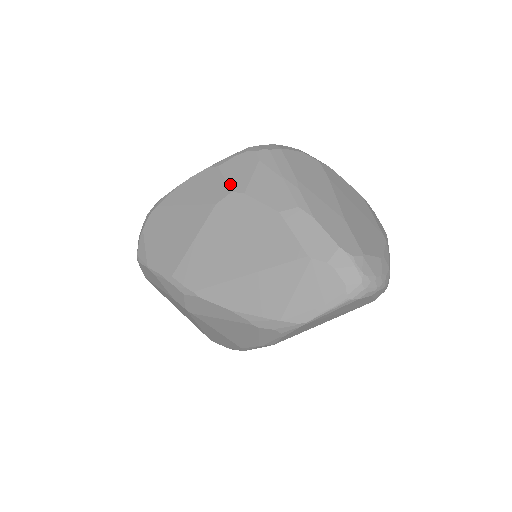
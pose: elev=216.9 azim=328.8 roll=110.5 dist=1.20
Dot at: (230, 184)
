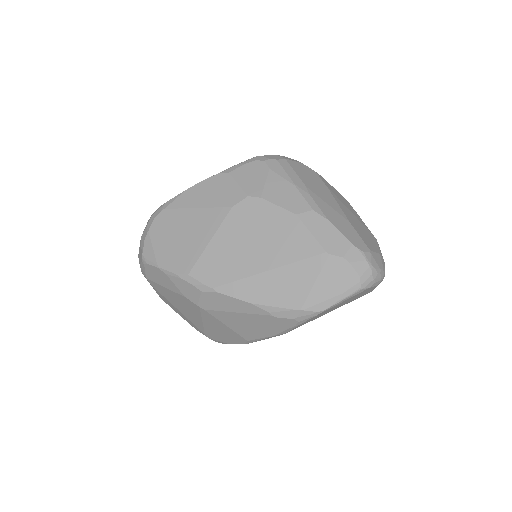
Dot at: (245, 189)
